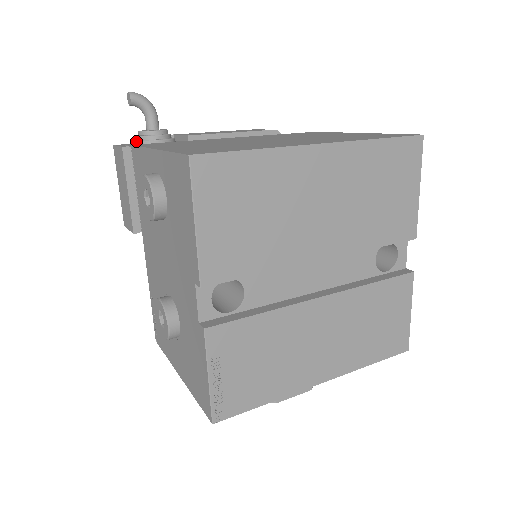
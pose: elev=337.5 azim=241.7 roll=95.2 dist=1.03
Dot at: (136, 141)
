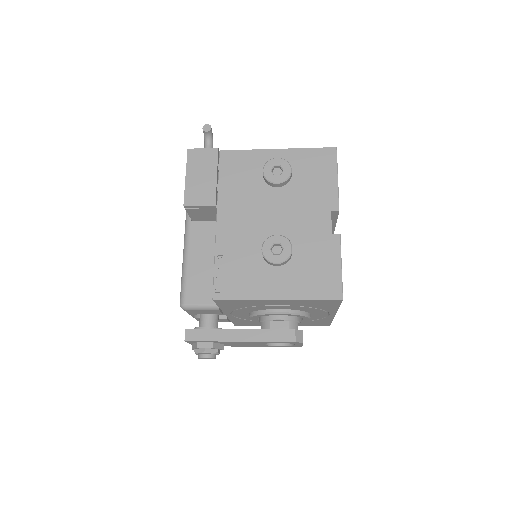
Dot at: occluded
